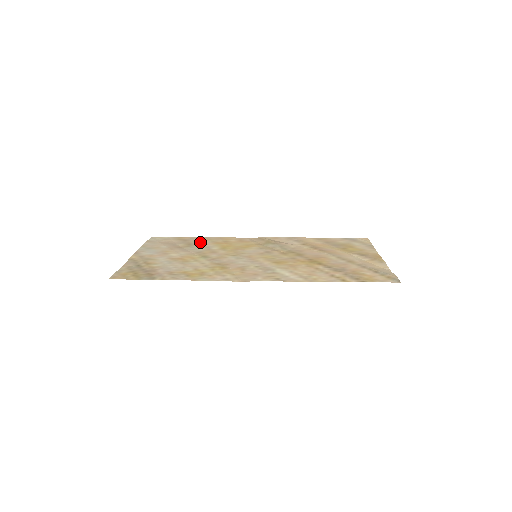
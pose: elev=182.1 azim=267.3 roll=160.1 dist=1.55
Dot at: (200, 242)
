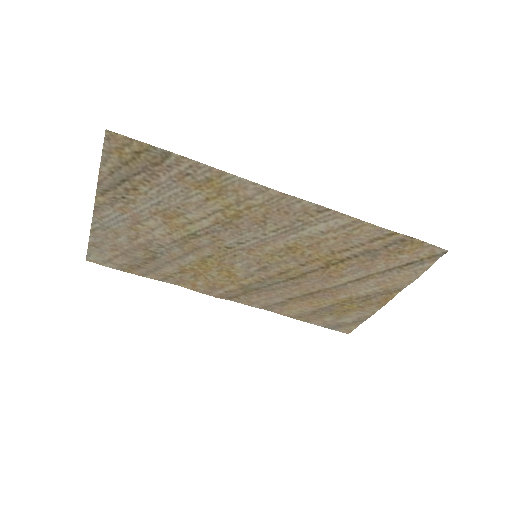
Dot at: (163, 266)
